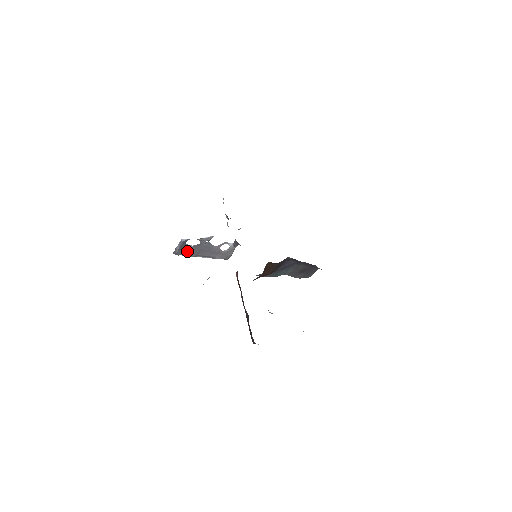
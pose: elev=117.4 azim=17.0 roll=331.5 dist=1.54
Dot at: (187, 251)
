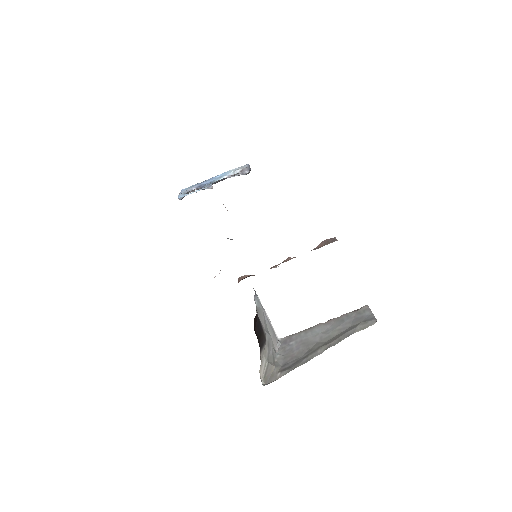
Dot at: occluded
